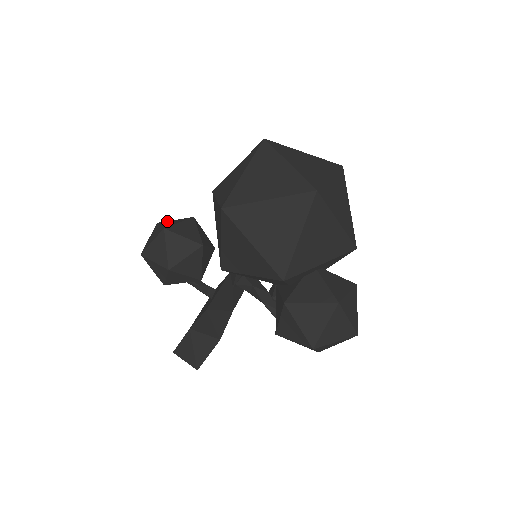
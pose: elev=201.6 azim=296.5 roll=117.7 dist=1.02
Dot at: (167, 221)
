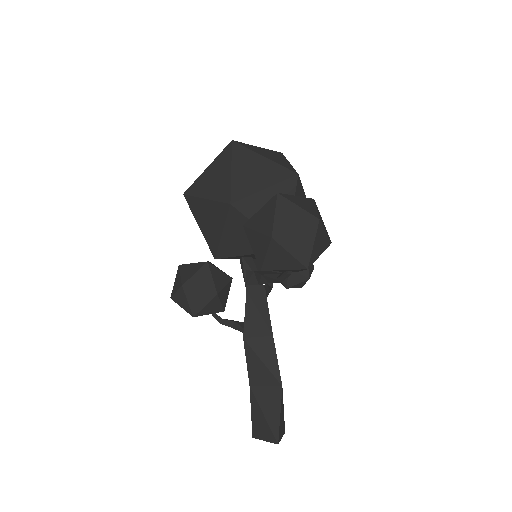
Dot at: occluded
